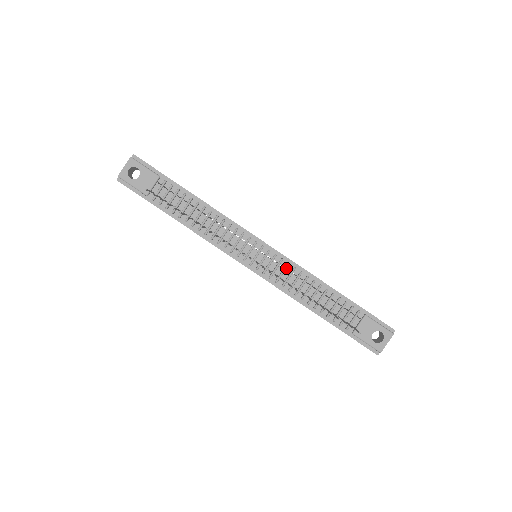
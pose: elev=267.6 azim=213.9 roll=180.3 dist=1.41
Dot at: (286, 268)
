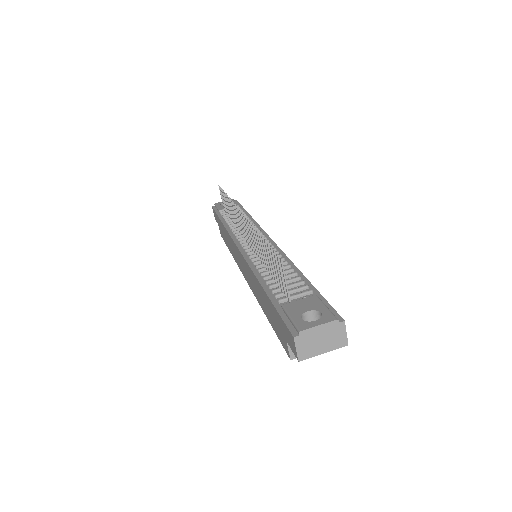
Dot at: (270, 250)
